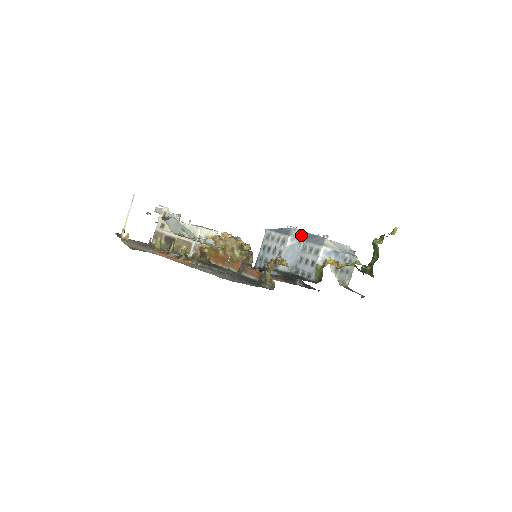
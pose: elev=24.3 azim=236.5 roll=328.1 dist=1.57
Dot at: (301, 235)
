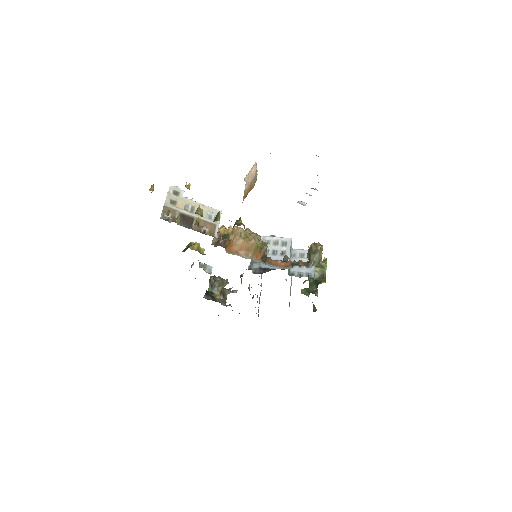
Dot at: occluded
